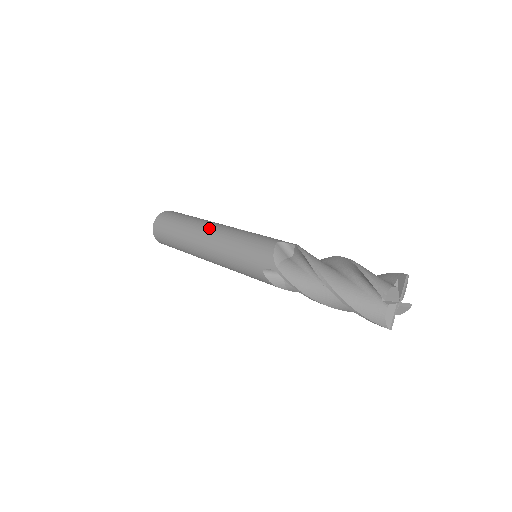
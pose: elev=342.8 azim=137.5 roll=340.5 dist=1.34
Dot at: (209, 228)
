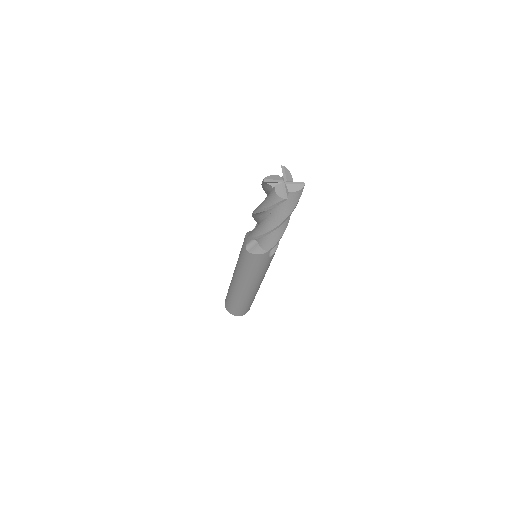
Dot at: occluded
